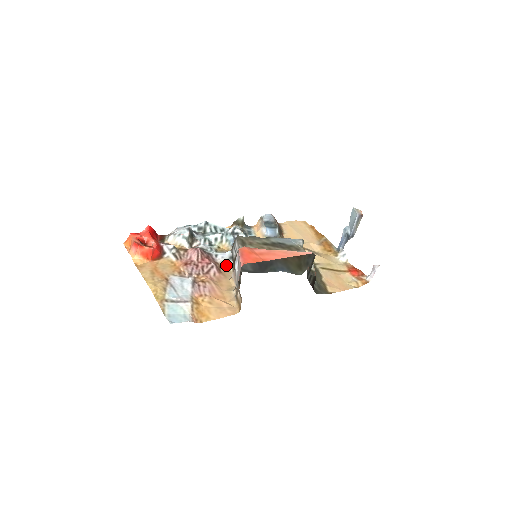
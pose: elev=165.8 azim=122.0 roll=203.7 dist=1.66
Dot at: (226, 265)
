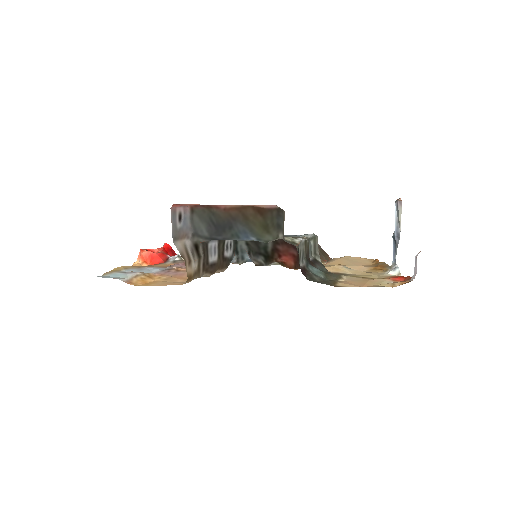
Dot at: occluded
